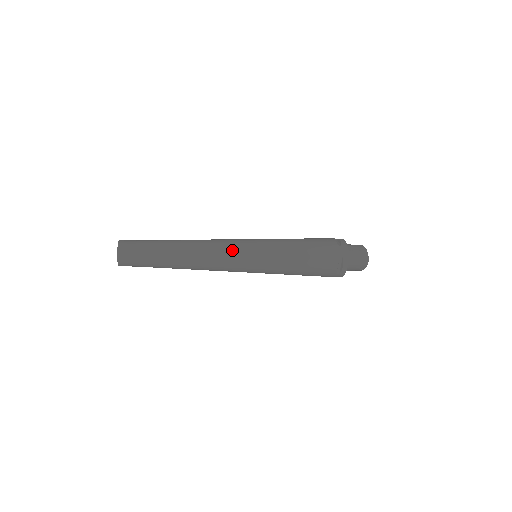
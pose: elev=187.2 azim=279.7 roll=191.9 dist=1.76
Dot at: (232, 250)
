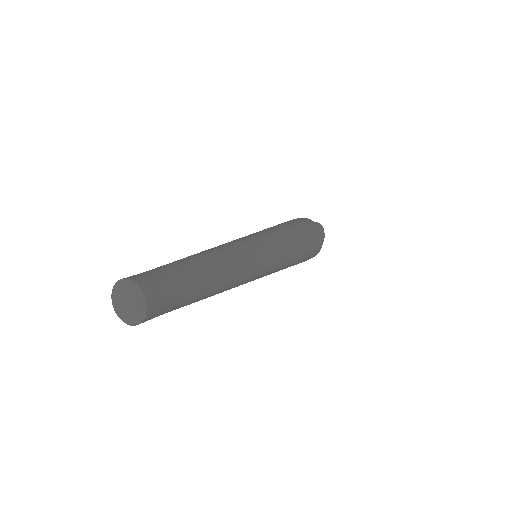
Dot at: (255, 276)
